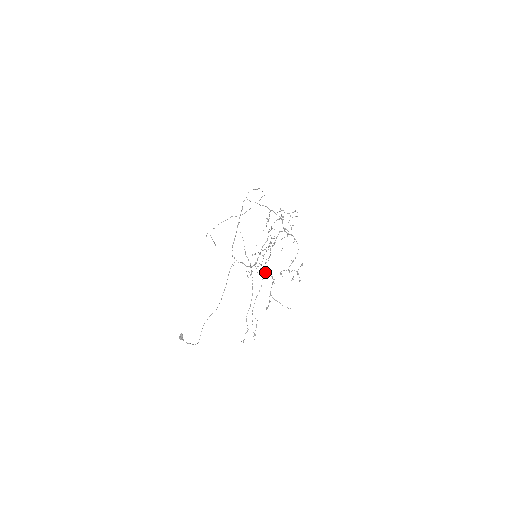
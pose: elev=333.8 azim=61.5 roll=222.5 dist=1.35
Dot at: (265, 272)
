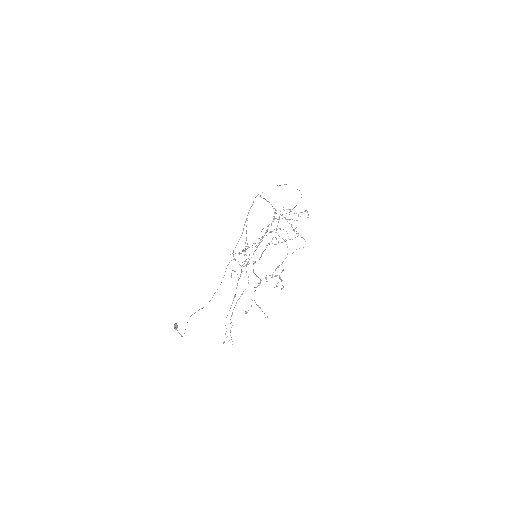
Dot at: (255, 274)
